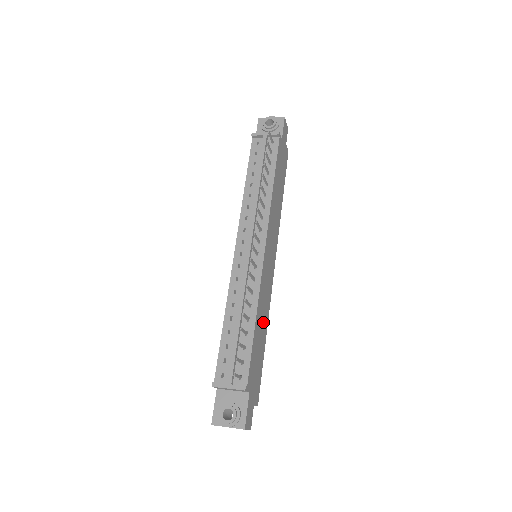
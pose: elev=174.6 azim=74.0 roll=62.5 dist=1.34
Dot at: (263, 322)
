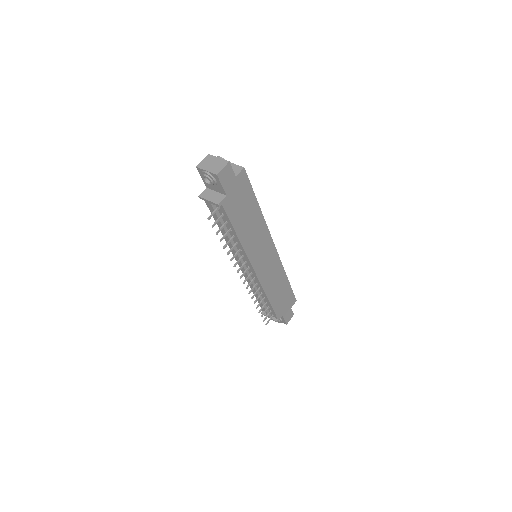
Dot at: (279, 283)
